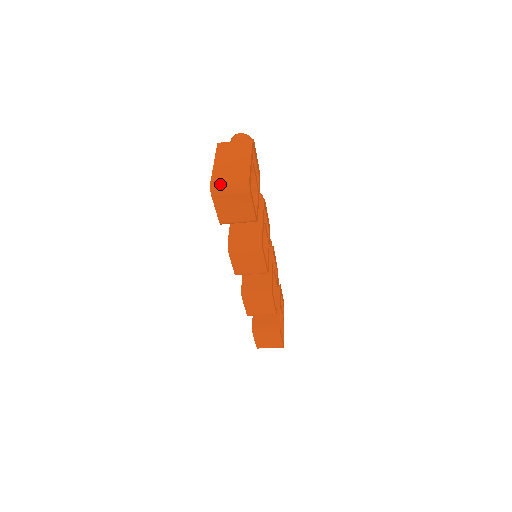
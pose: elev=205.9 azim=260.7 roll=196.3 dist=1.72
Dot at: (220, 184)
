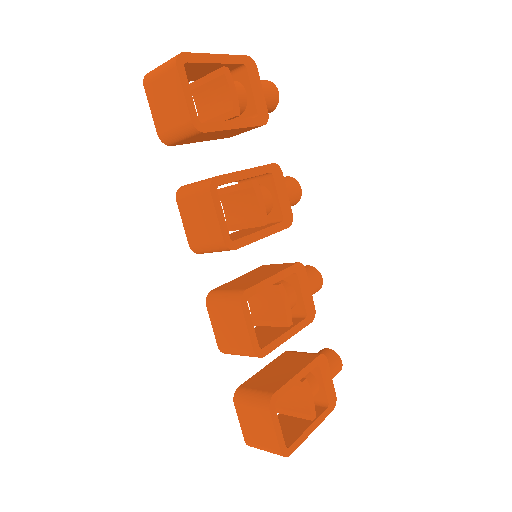
Dot at: (155, 68)
